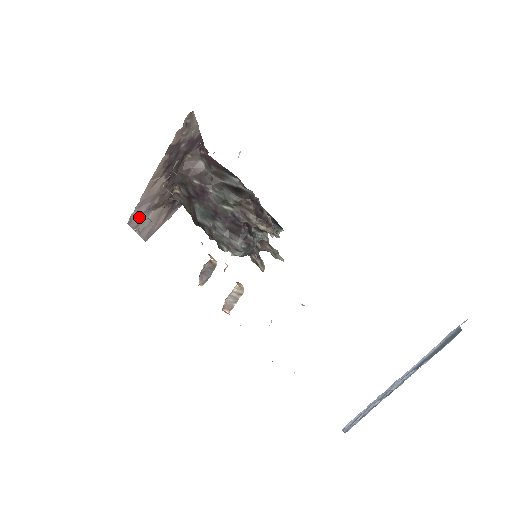
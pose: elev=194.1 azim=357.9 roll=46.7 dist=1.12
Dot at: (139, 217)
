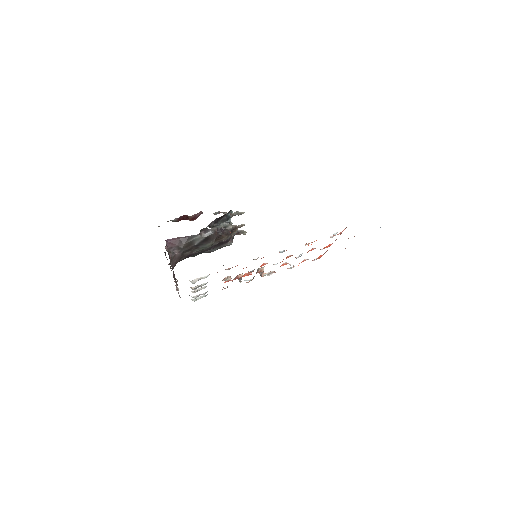
Dot at: occluded
